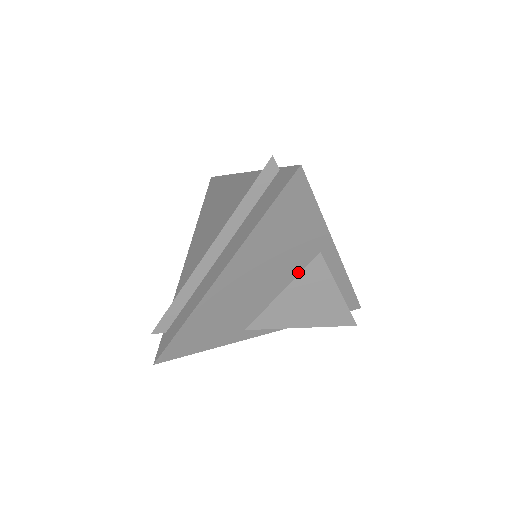
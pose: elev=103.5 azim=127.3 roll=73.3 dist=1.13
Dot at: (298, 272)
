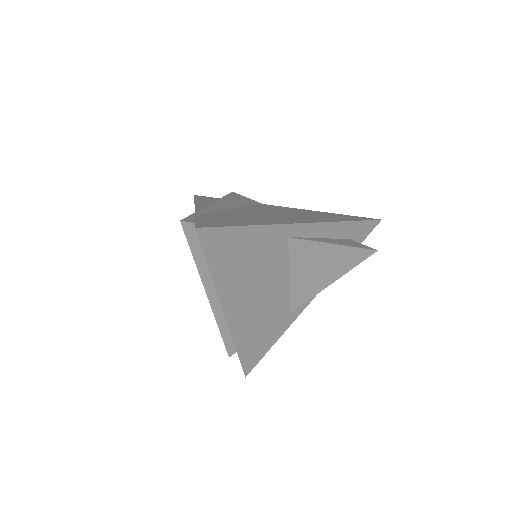
Dot at: (286, 260)
